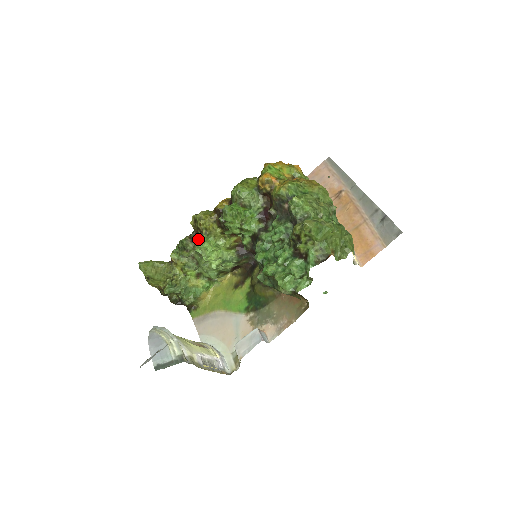
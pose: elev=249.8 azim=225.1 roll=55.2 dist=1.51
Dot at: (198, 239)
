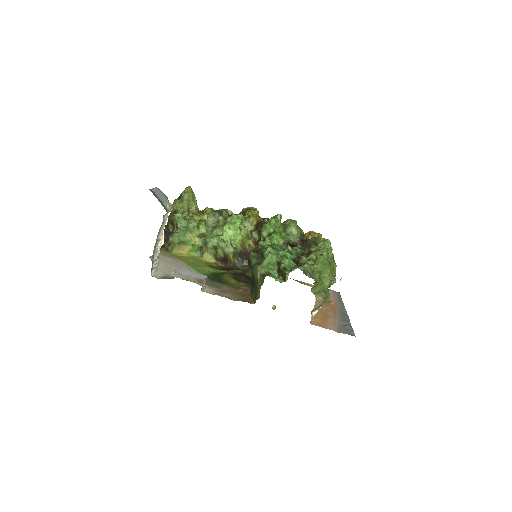
Dot at: occluded
